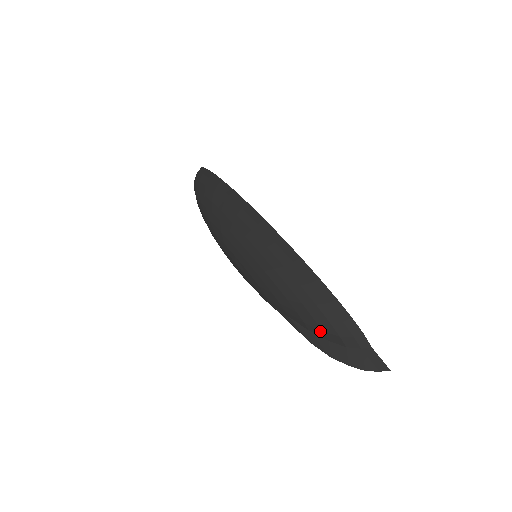
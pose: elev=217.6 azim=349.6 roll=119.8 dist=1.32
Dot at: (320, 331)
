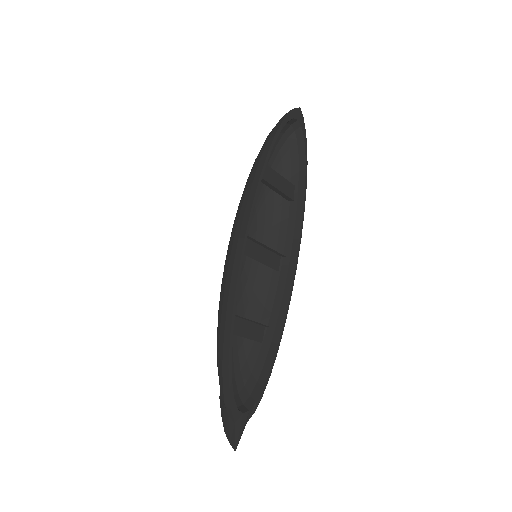
Dot at: occluded
